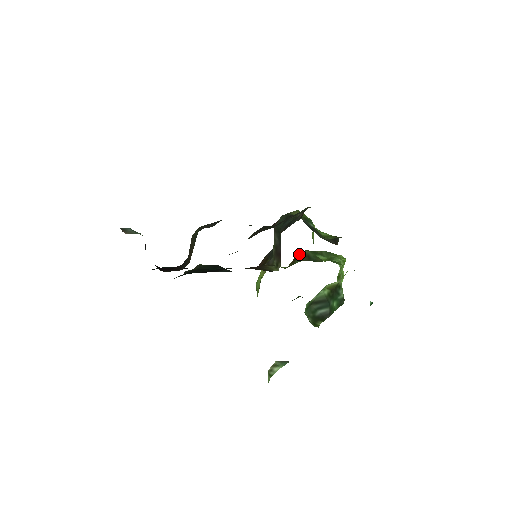
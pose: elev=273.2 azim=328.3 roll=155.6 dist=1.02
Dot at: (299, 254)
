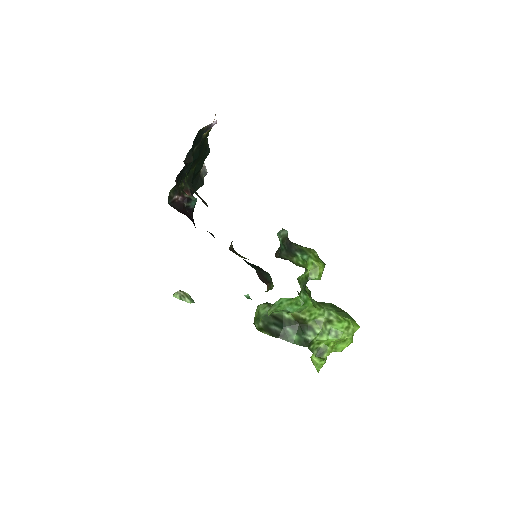
Dot at: occluded
